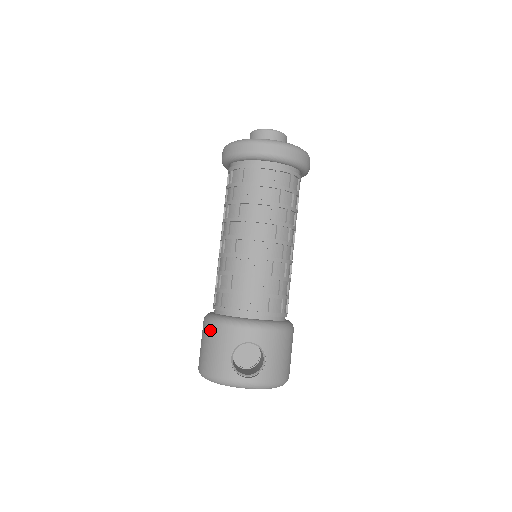
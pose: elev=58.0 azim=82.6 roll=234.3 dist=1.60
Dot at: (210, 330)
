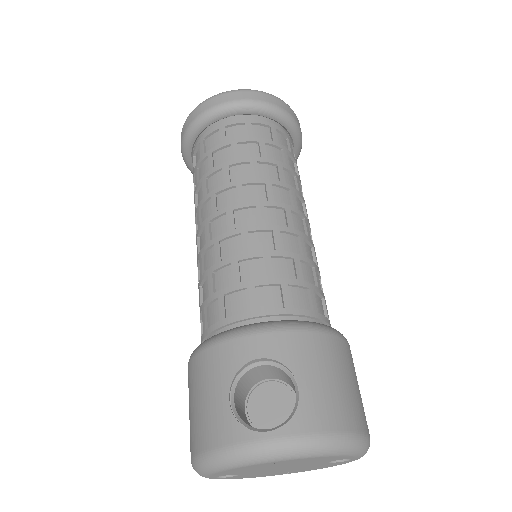
Dot at: (192, 371)
